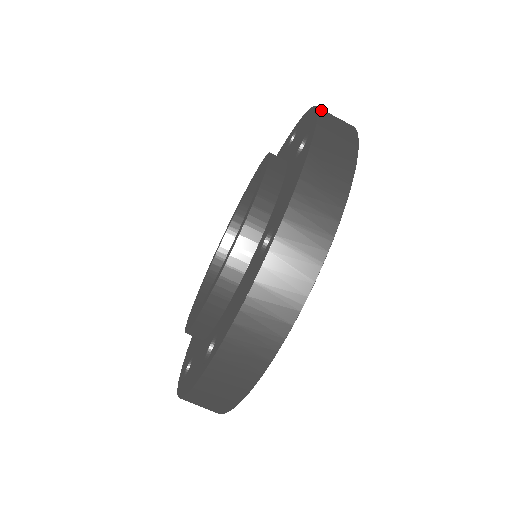
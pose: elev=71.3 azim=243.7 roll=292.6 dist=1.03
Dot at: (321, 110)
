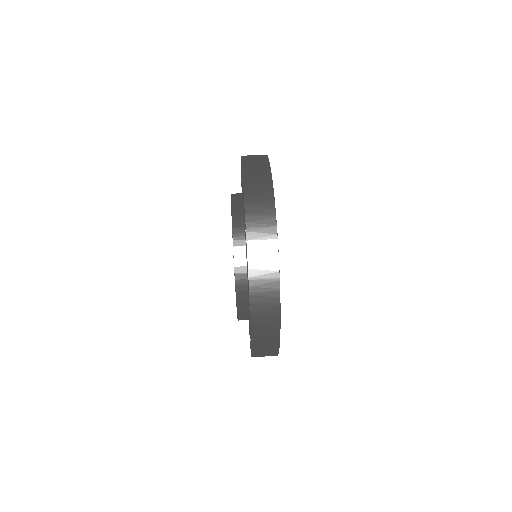
Dot at: occluded
